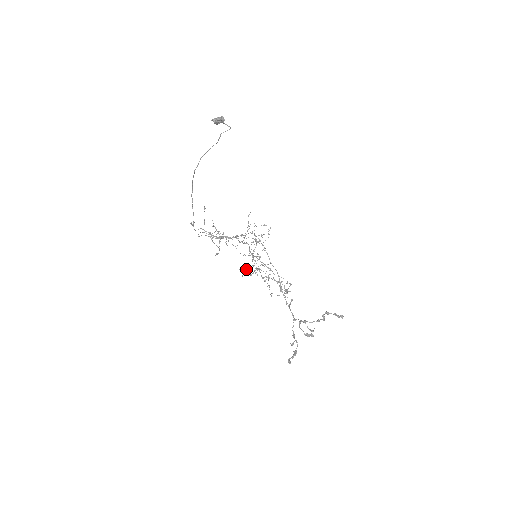
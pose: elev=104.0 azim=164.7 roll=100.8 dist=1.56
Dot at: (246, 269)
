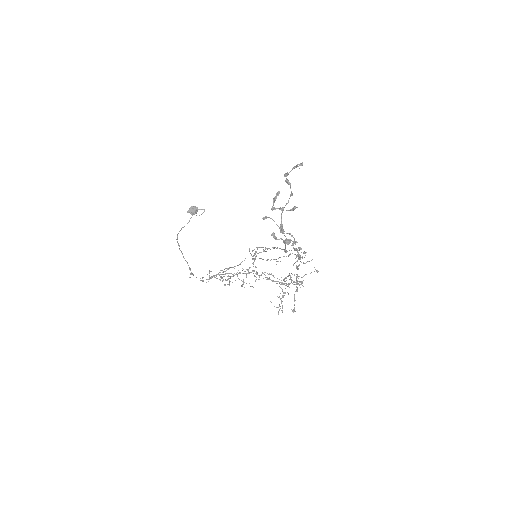
Dot at: occluded
